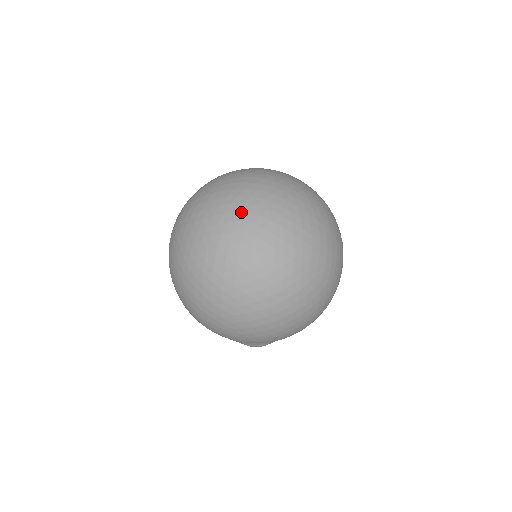
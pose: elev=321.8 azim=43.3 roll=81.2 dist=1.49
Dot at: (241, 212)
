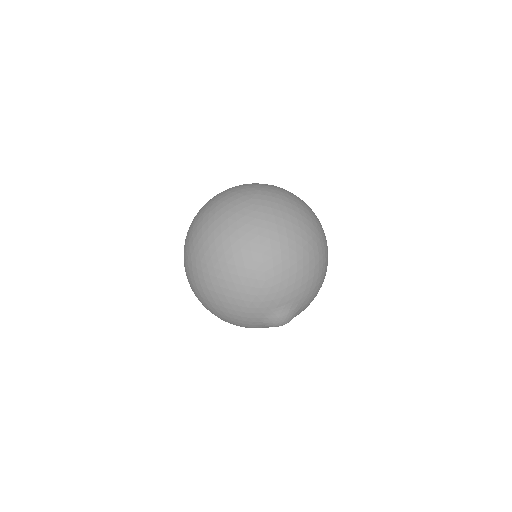
Dot at: (244, 192)
